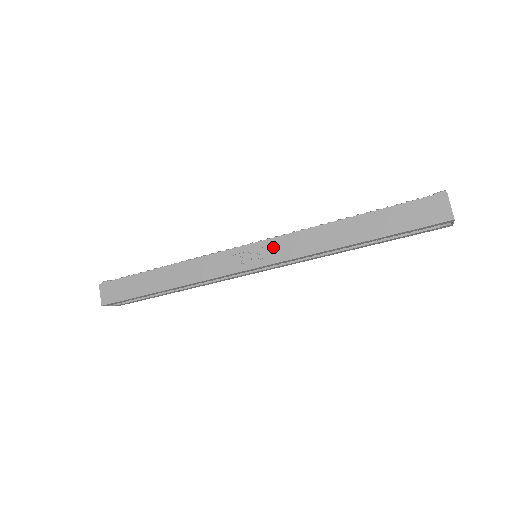
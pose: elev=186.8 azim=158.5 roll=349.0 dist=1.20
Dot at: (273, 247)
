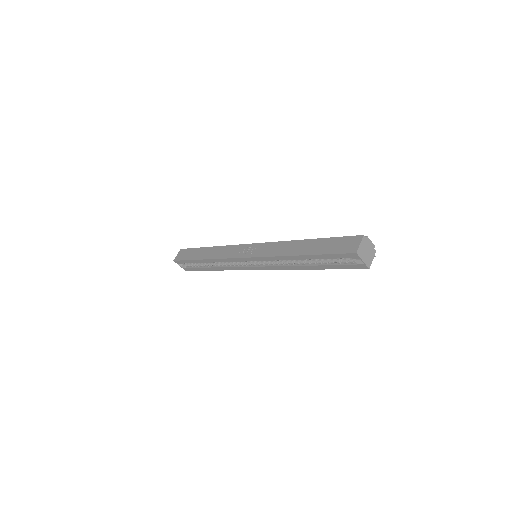
Dot at: (261, 248)
